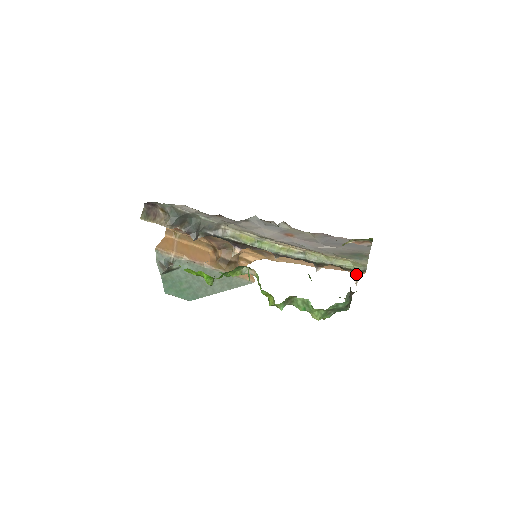
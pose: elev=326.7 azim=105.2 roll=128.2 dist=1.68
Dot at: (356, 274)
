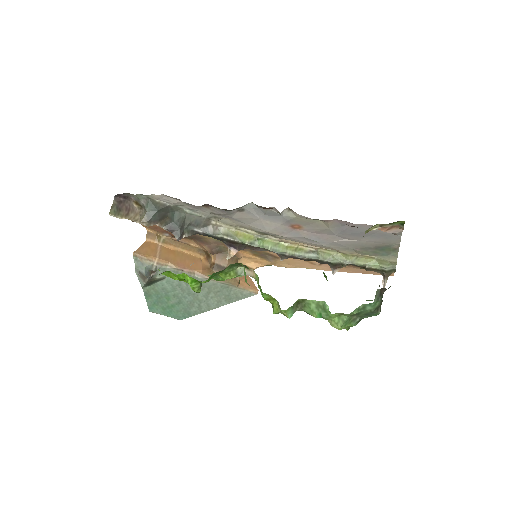
Dot at: (383, 275)
